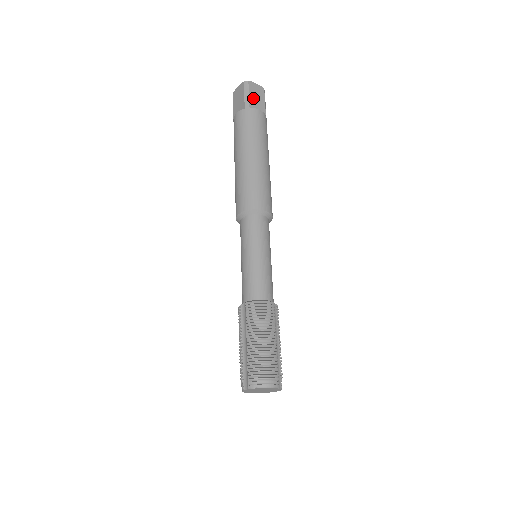
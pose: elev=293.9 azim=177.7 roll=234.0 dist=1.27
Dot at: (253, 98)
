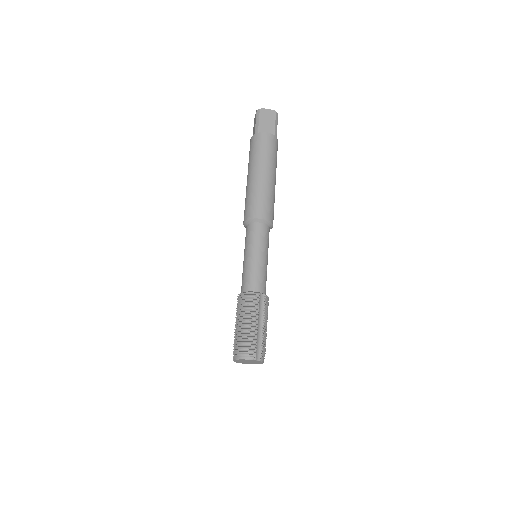
Dot at: (263, 123)
